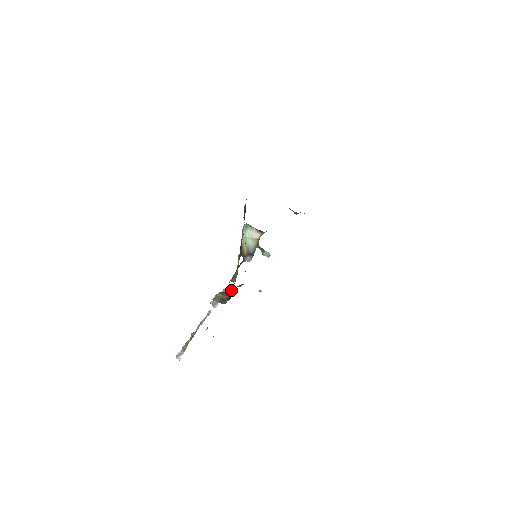
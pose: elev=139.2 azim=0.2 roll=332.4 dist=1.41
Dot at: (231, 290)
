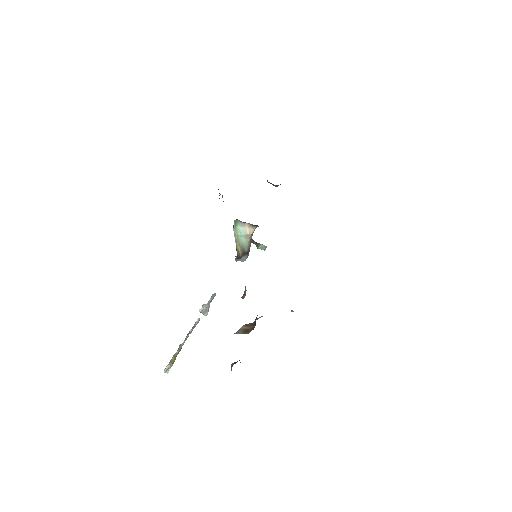
Dot at: (256, 318)
